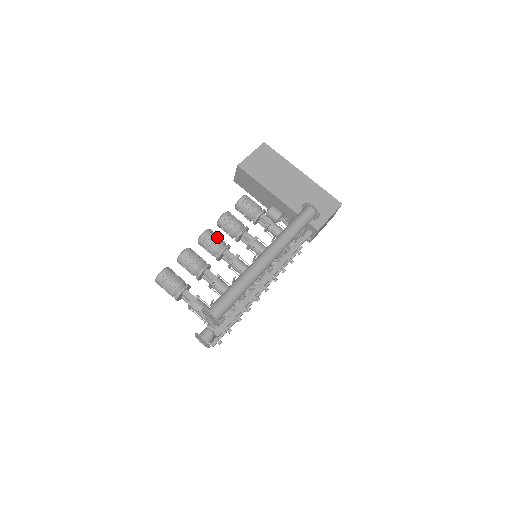
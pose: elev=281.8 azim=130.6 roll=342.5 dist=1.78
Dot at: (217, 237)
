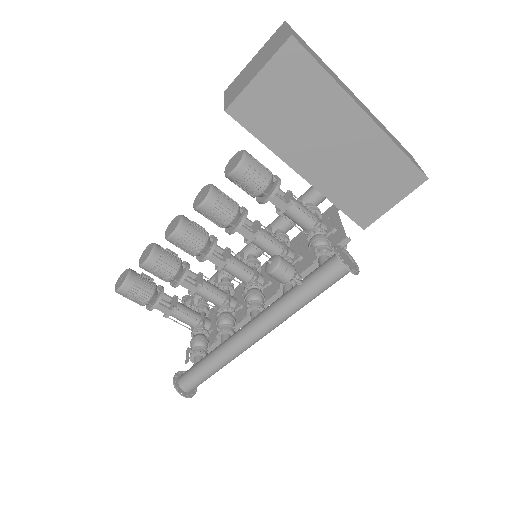
Dot at: (193, 240)
